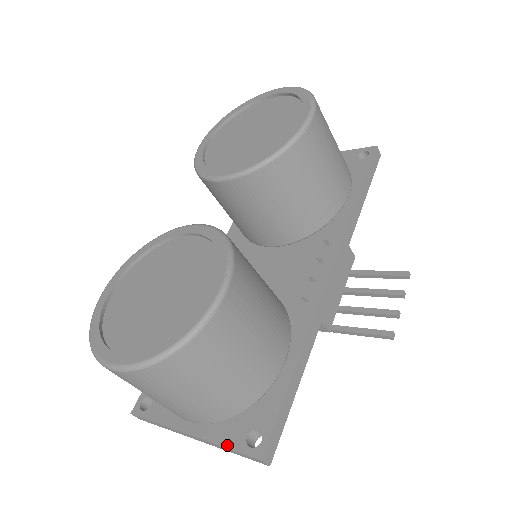
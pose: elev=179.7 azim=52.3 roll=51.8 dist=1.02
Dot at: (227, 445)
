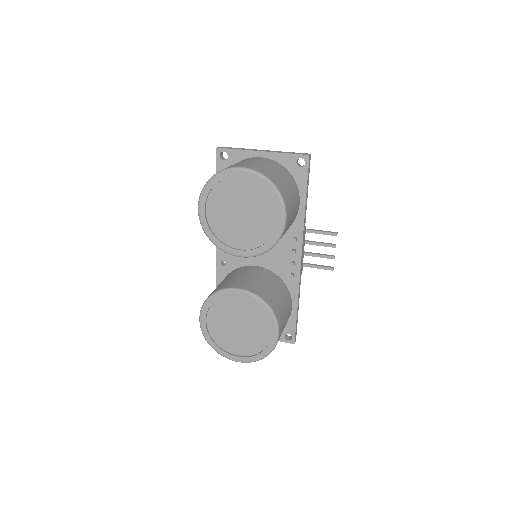
Dot at: occluded
